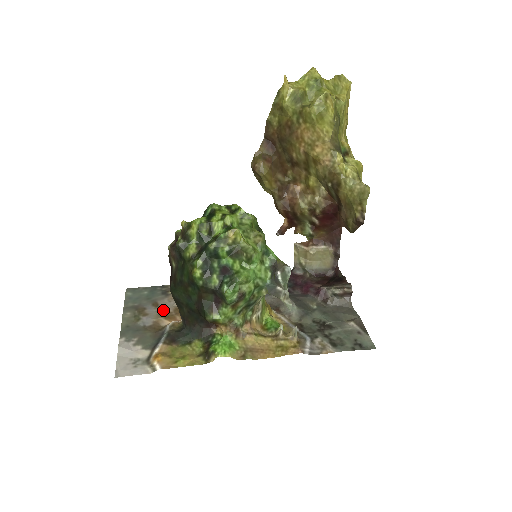
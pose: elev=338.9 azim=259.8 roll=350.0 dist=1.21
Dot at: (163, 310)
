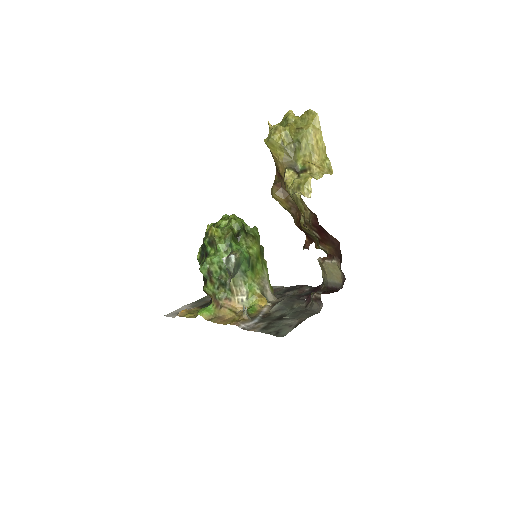
Dot at: occluded
